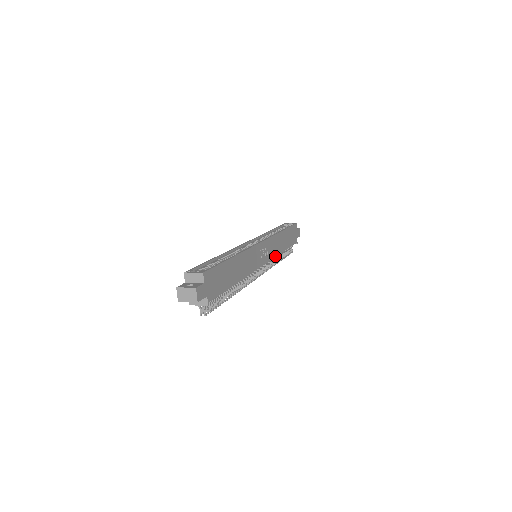
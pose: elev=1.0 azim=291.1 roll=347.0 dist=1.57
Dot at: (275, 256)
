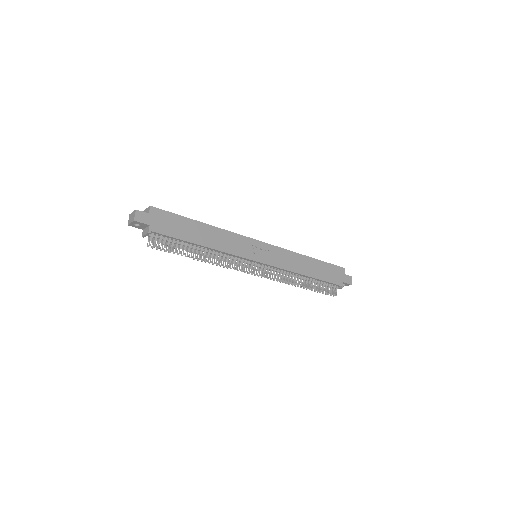
Dot at: (286, 269)
